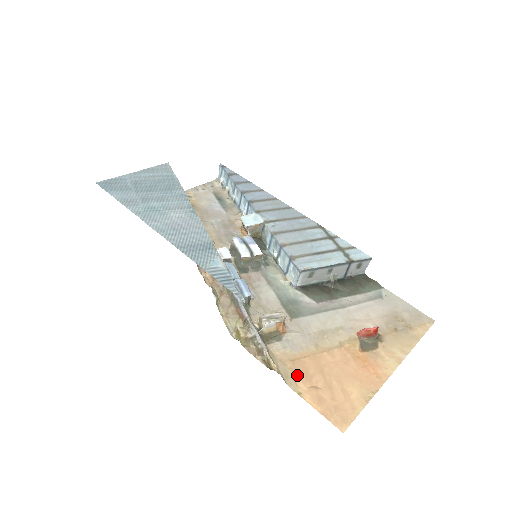
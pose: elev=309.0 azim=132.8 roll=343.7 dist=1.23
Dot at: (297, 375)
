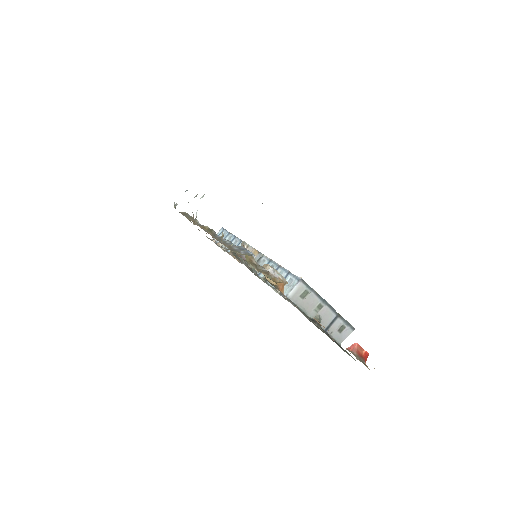
Dot at: occluded
